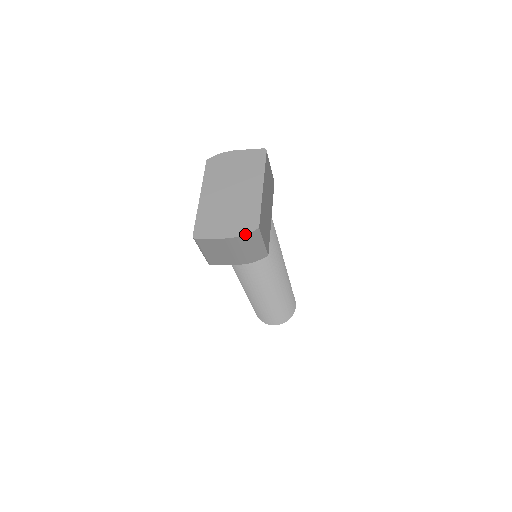
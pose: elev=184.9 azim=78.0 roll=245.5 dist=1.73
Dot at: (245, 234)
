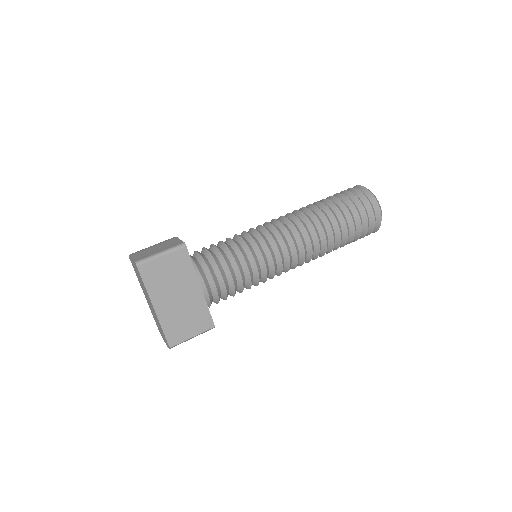
Dot at: occluded
